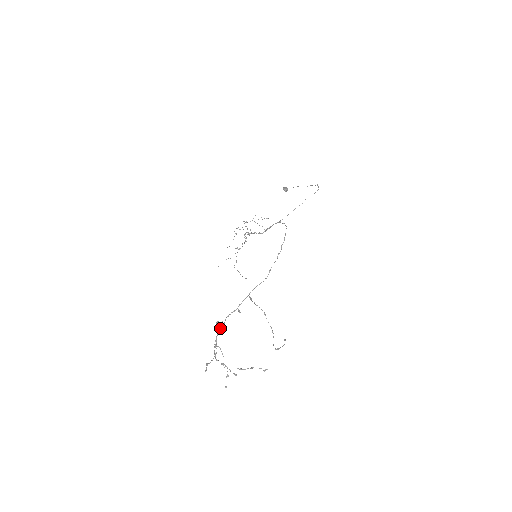
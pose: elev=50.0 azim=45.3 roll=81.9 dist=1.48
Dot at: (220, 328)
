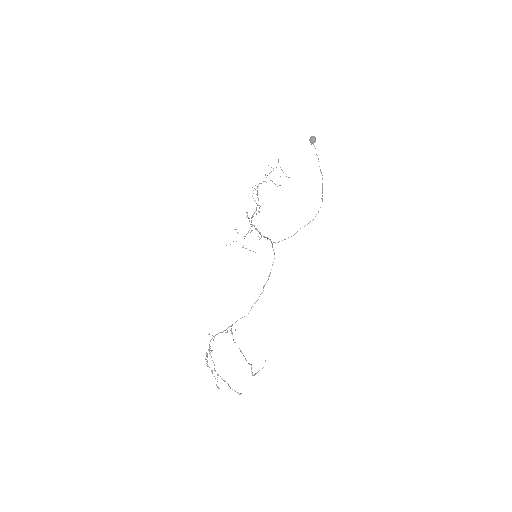
Dot at: (212, 338)
